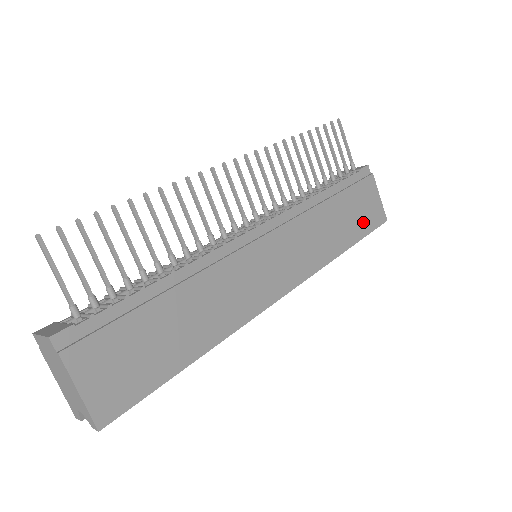
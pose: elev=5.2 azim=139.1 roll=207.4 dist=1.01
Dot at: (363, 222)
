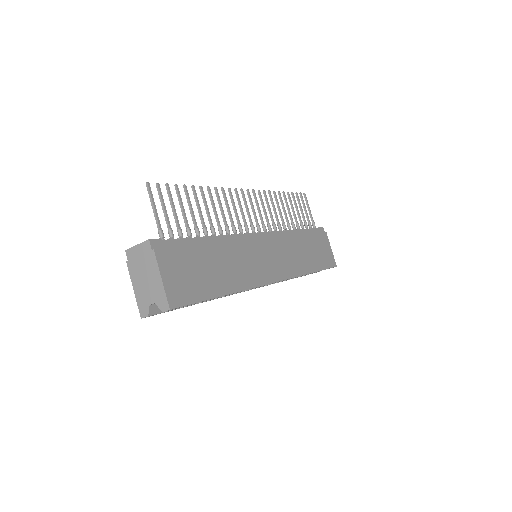
Dot at: (322, 260)
